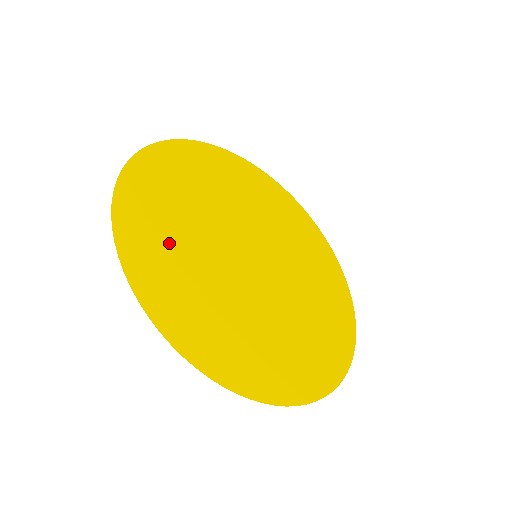
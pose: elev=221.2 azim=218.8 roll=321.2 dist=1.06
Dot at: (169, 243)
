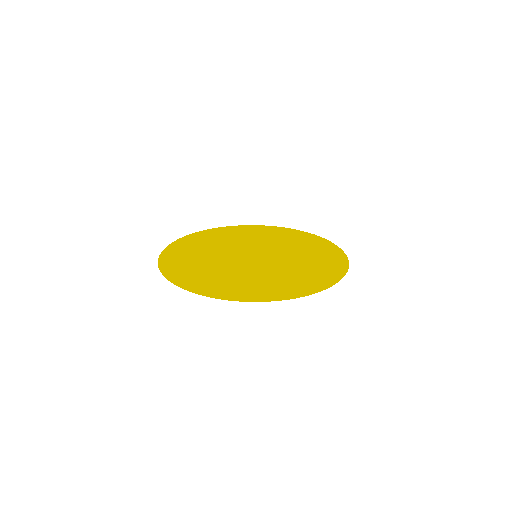
Dot at: (194, 251)
